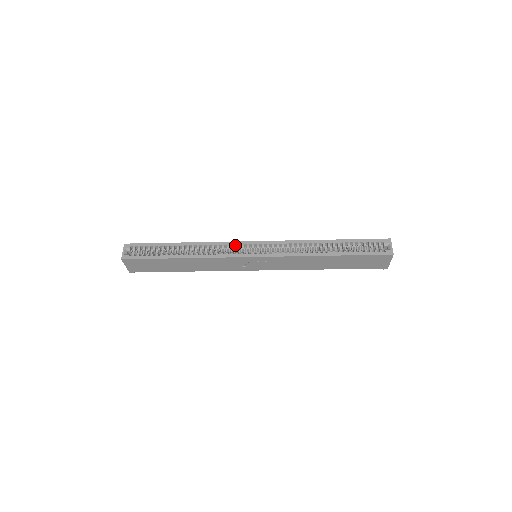
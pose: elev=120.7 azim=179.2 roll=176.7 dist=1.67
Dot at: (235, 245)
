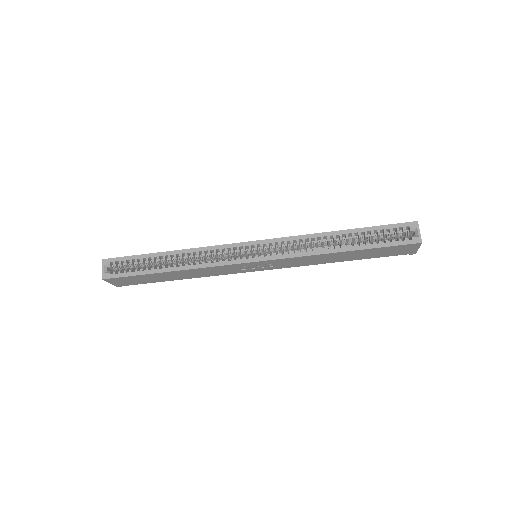
Dot at: (229, 248)
